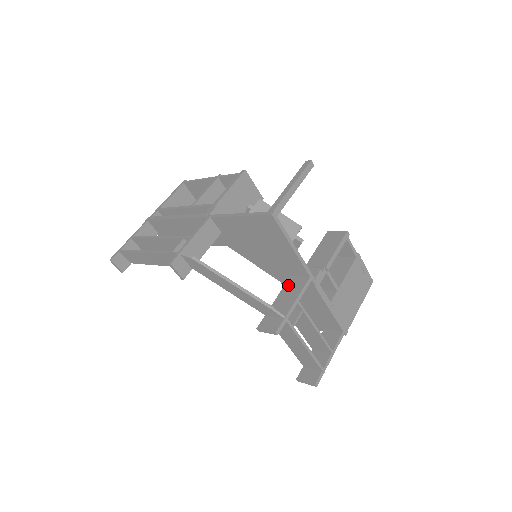
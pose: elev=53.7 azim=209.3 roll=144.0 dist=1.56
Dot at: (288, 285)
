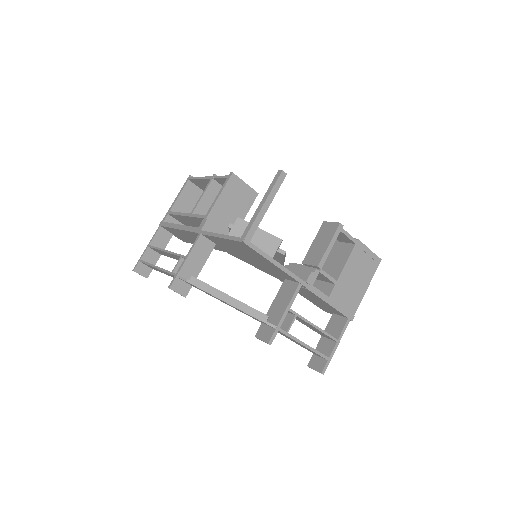
Dot at: (282, 290)
